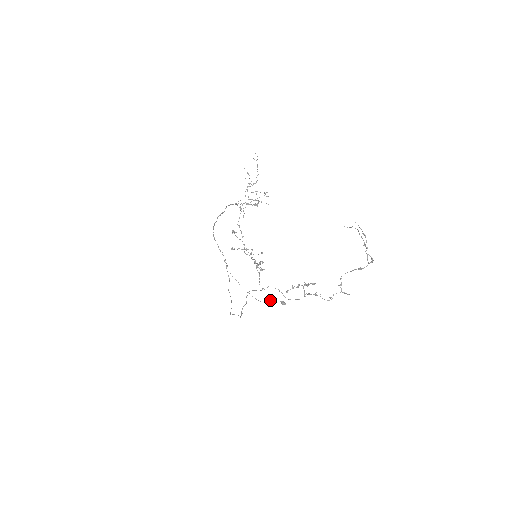
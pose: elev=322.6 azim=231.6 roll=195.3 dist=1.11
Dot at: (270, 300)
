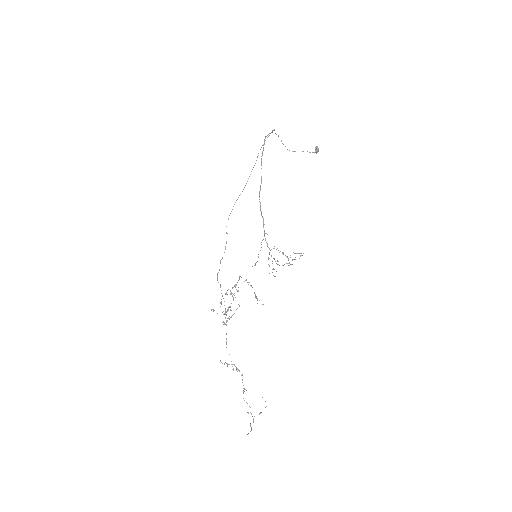
Dot at: (303, 151)
